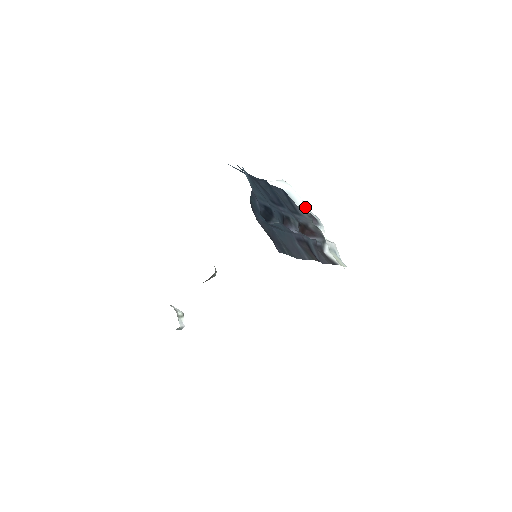
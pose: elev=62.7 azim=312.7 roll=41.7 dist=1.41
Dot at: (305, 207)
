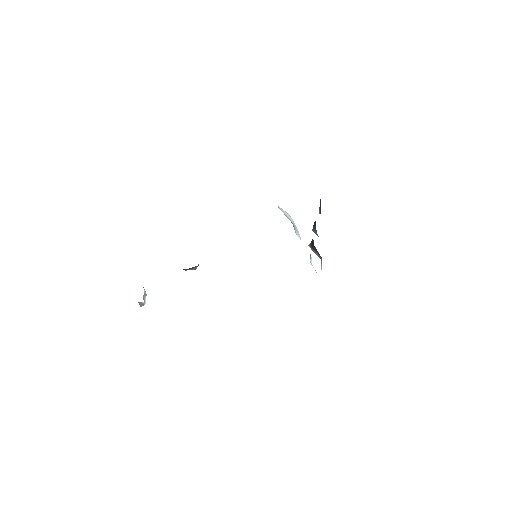
Dot at: occluded
